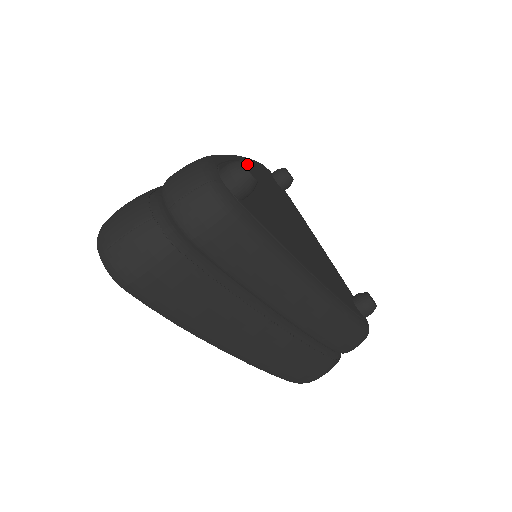
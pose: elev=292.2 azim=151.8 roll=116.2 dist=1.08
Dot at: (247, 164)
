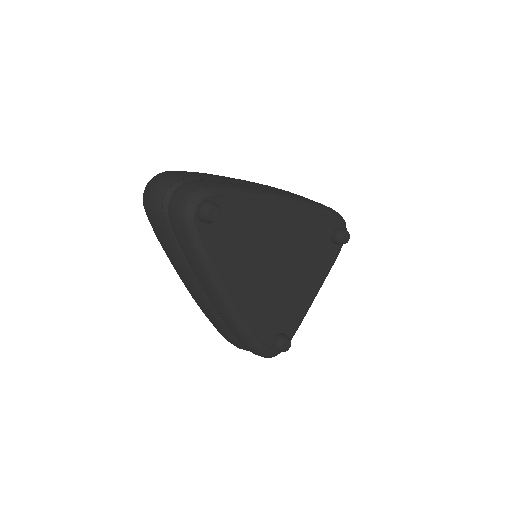
Dot at: (218, 209)
